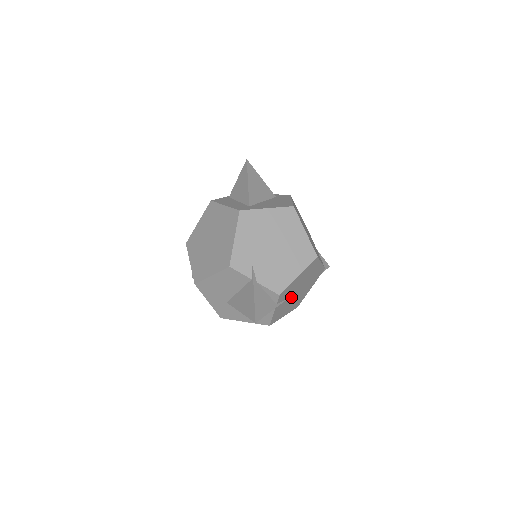
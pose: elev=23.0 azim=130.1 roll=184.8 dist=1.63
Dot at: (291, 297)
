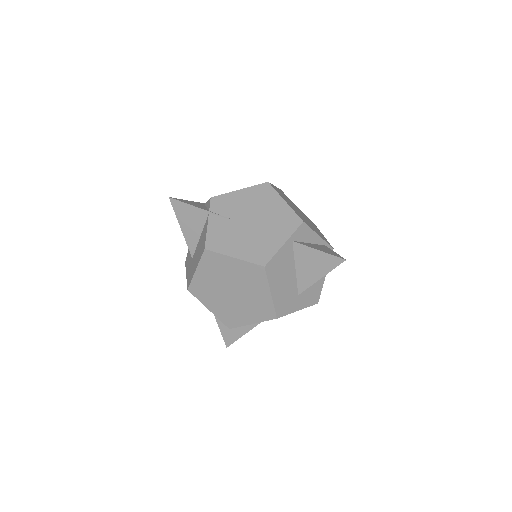
Dot at: (238, 224)
